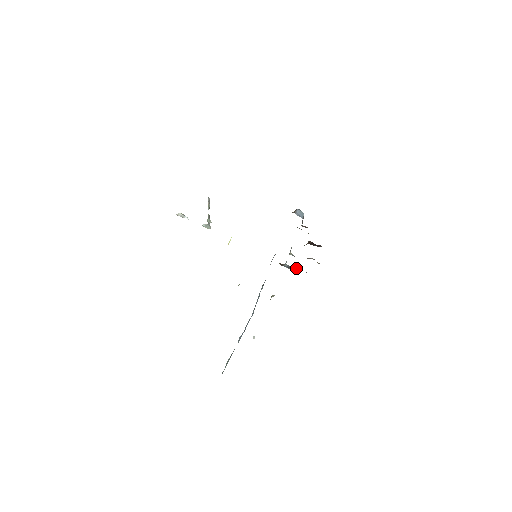
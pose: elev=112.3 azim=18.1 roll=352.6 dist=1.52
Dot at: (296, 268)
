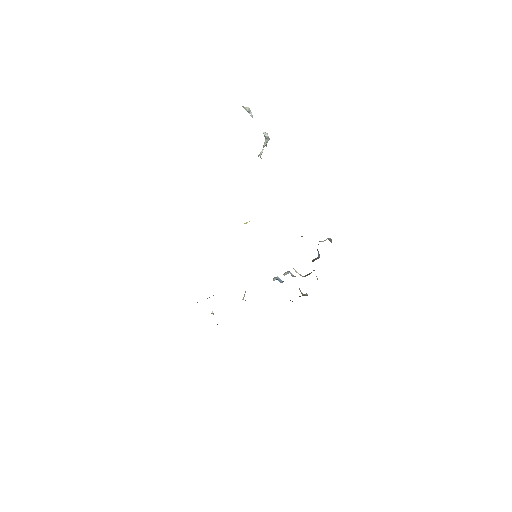
Dot at: occluded
